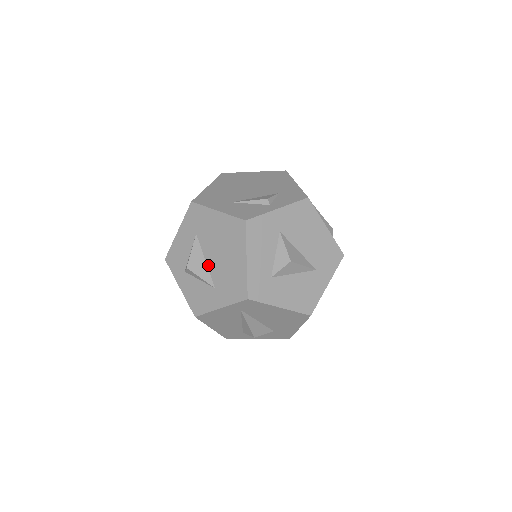
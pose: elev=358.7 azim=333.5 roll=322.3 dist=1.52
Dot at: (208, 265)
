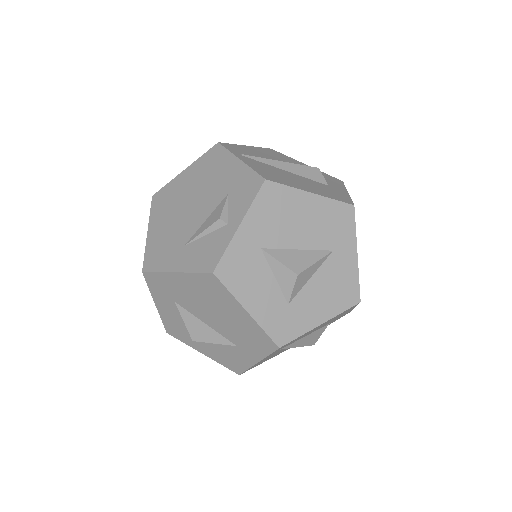
Dot at: (212, 327)
